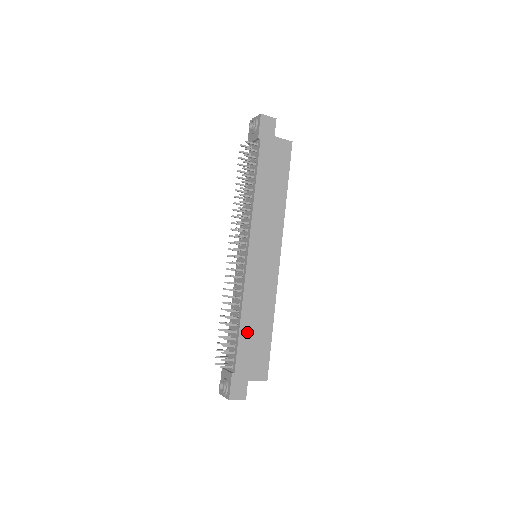
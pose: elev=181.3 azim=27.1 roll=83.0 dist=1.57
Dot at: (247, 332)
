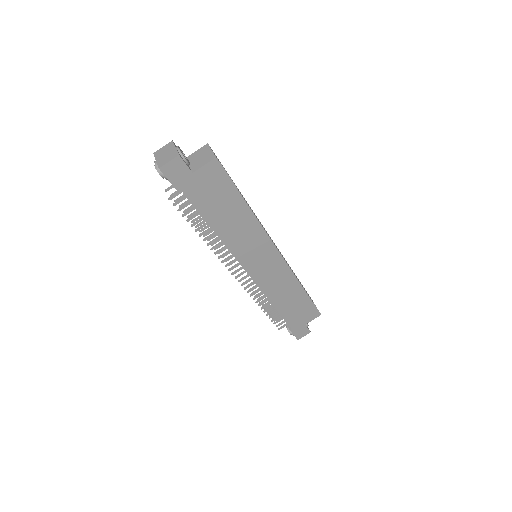
Dot at: (285, 307)
